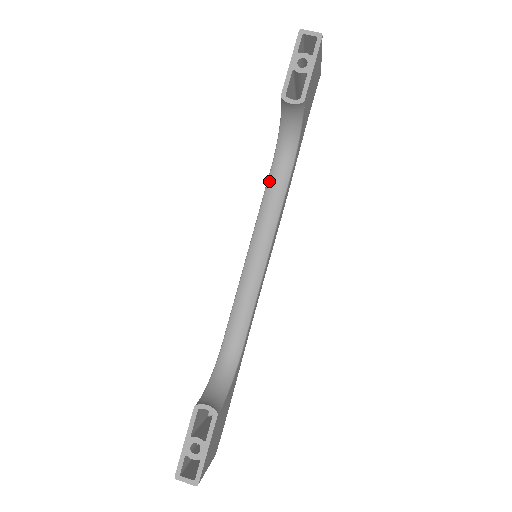
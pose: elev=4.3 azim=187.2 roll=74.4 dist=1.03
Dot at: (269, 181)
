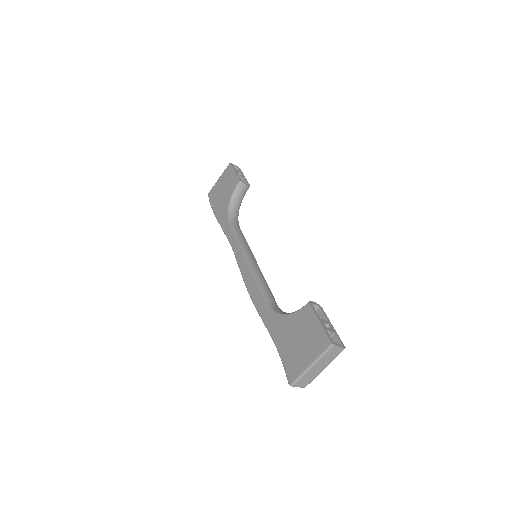
Dot at: (234, 228)
